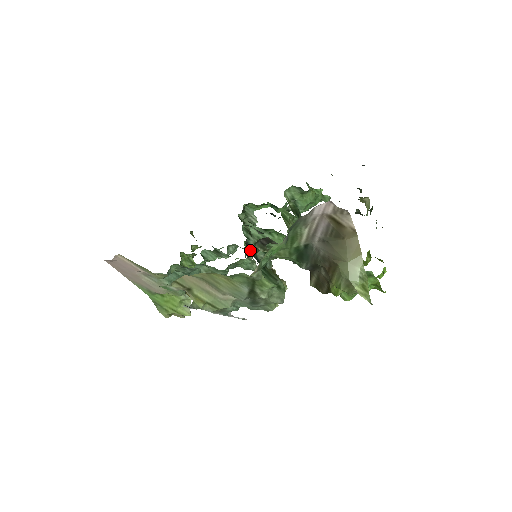
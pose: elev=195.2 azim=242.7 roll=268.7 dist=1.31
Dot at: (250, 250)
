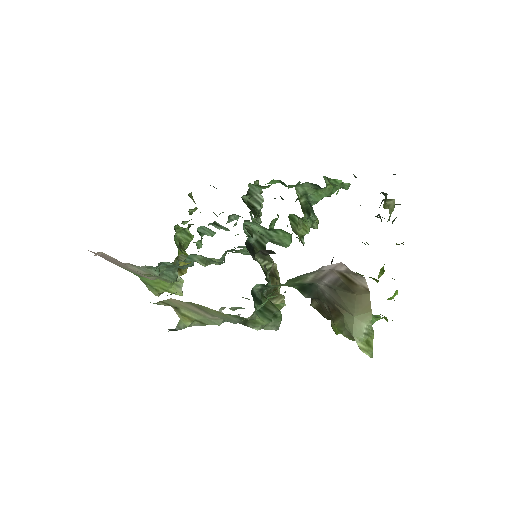
Dot at: (250, 249)
